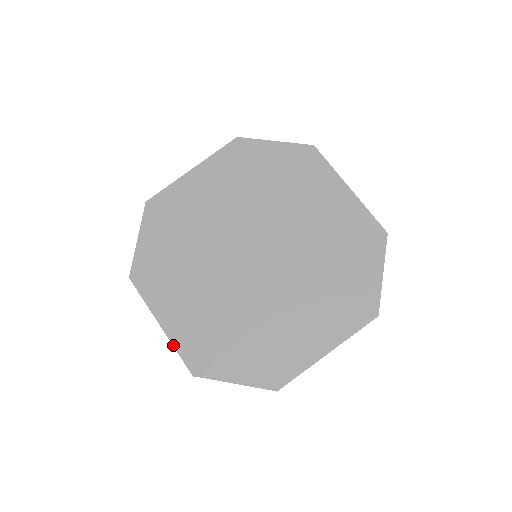
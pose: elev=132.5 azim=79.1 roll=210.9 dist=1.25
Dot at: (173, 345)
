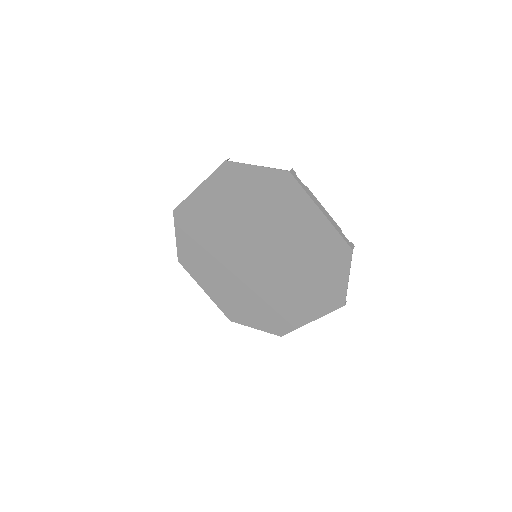
Dot at: (215, 303)
